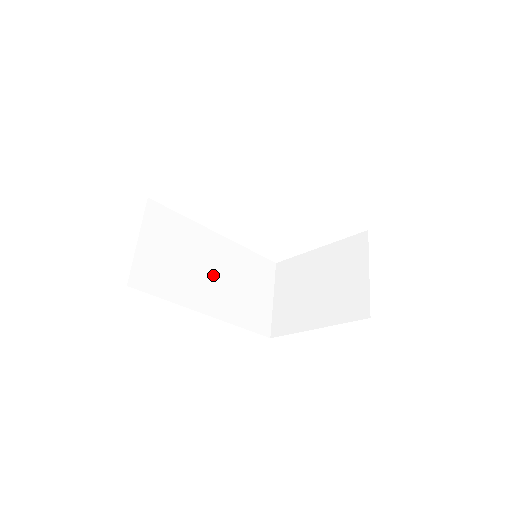
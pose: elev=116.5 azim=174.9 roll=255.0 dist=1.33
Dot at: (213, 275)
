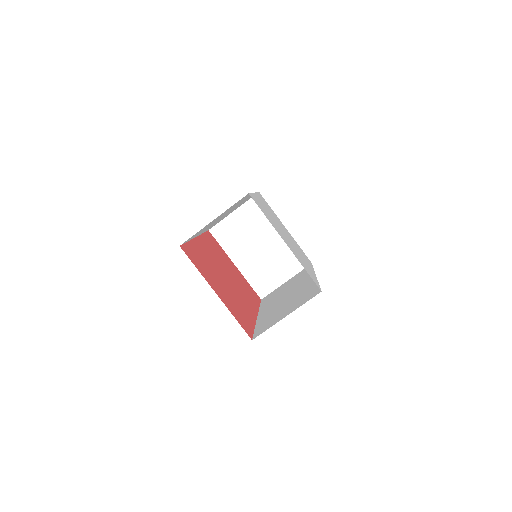
Dot at: occluded
